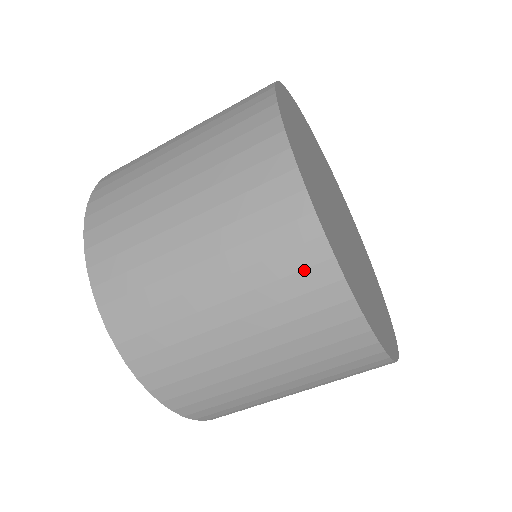
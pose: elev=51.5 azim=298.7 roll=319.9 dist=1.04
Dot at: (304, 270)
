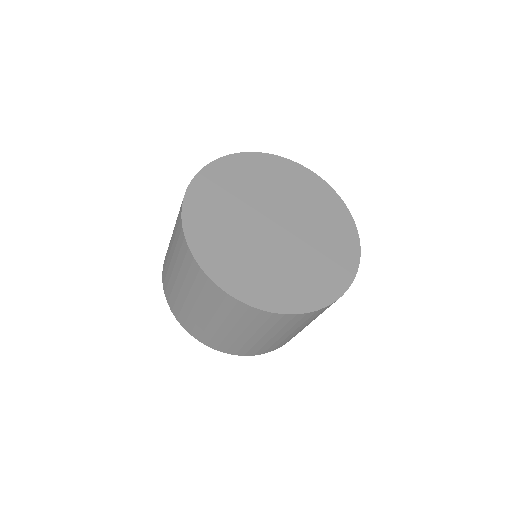
Dot at: (291, 321)
